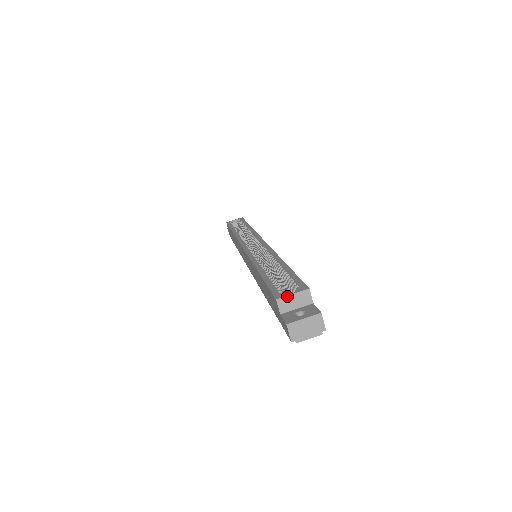
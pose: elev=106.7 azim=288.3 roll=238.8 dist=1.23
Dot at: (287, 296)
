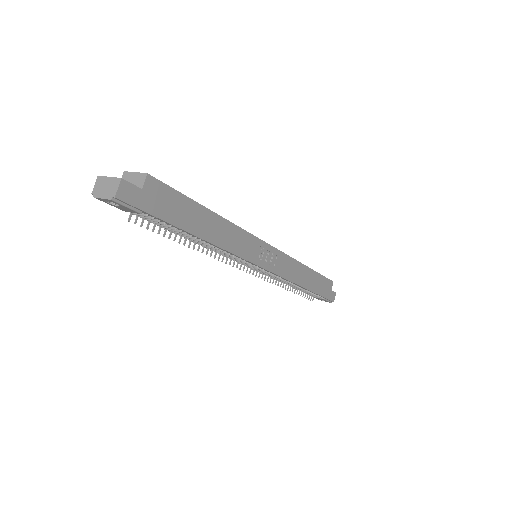
Dot at: (131, 172)
